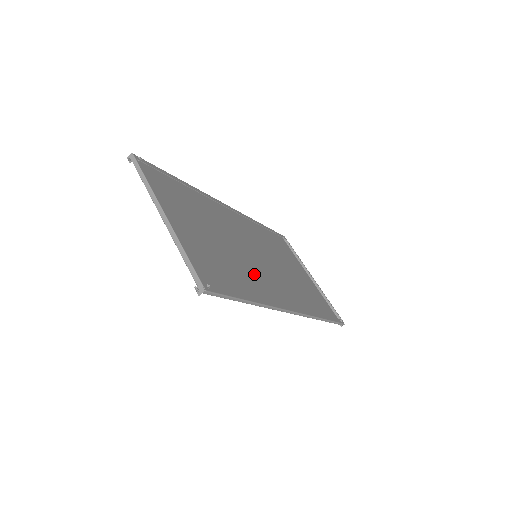
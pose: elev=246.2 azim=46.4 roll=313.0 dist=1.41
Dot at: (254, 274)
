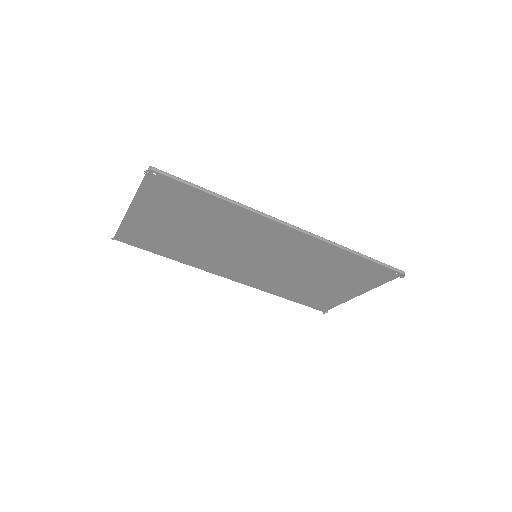
Dot at: (242, 234)
